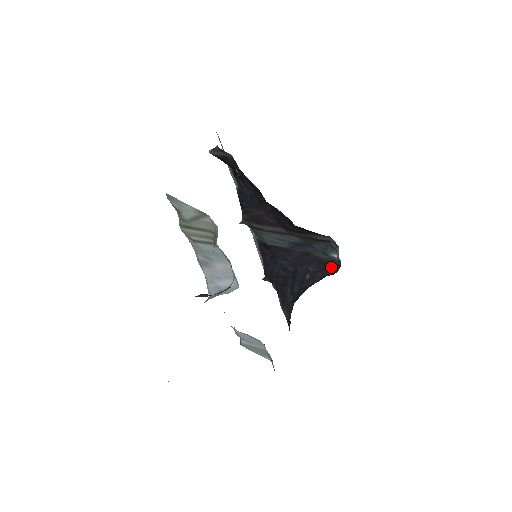
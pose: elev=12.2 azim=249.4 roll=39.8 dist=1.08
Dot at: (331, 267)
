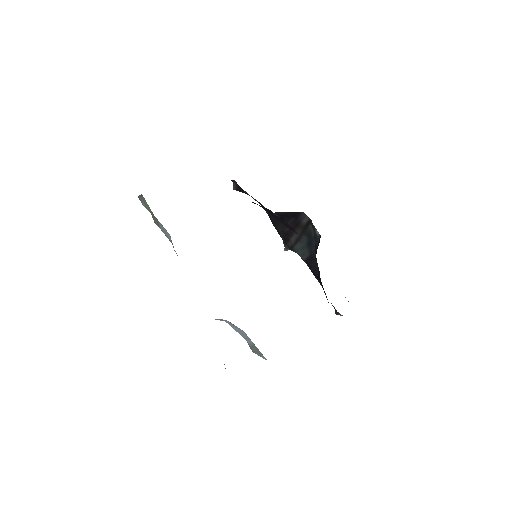
Dot at: occluded
